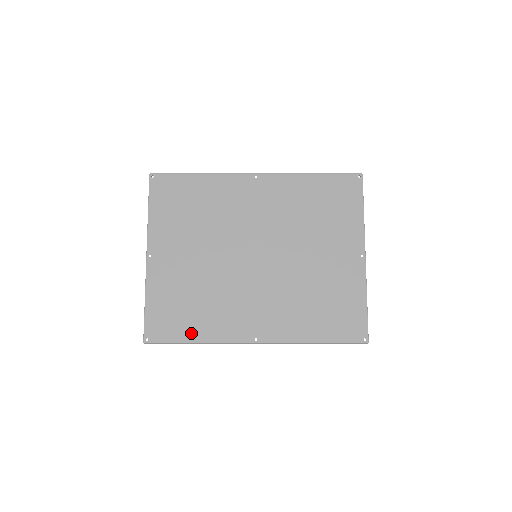
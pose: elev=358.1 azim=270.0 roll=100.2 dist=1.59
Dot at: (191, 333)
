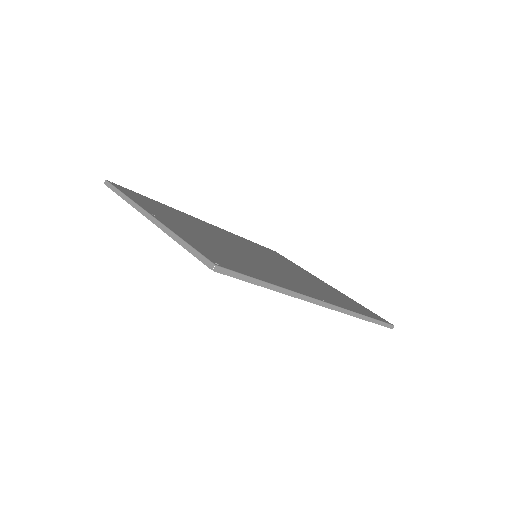
Dot at: (260, 276)
